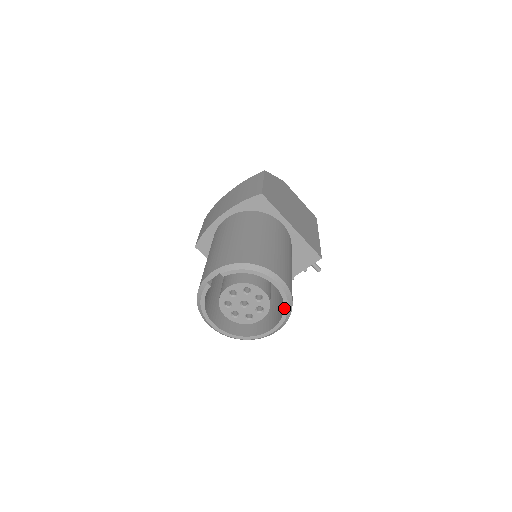
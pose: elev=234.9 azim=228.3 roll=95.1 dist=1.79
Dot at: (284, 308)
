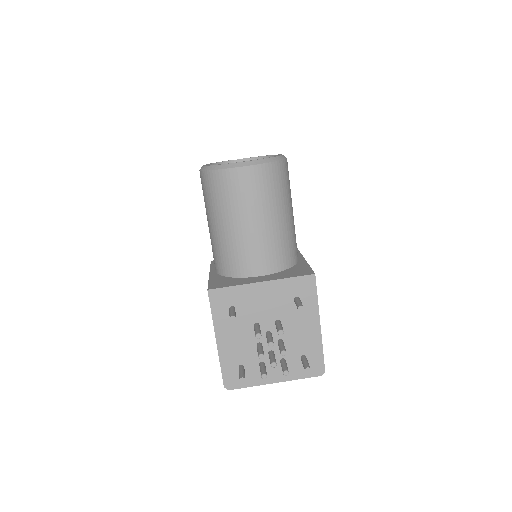
Dot at: (272, 157)
